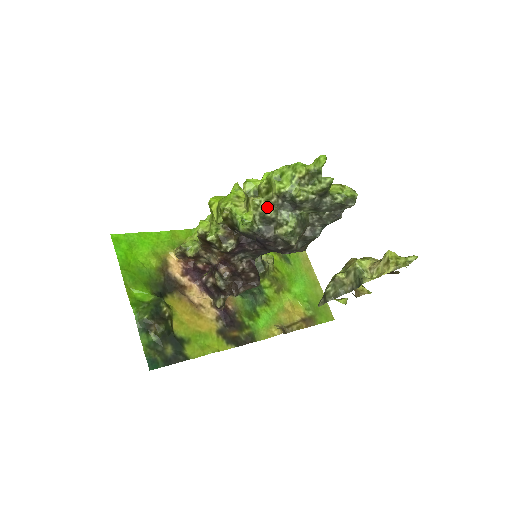
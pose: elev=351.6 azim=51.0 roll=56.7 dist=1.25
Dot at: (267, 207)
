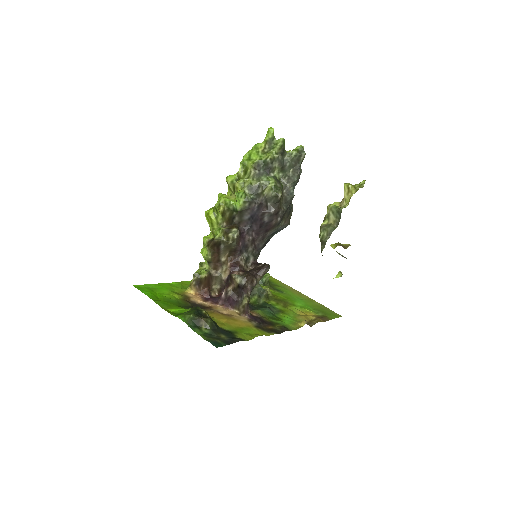
Dot at: (250, 181)
